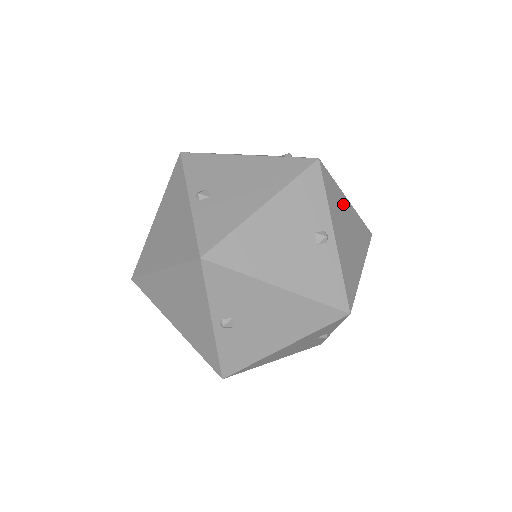
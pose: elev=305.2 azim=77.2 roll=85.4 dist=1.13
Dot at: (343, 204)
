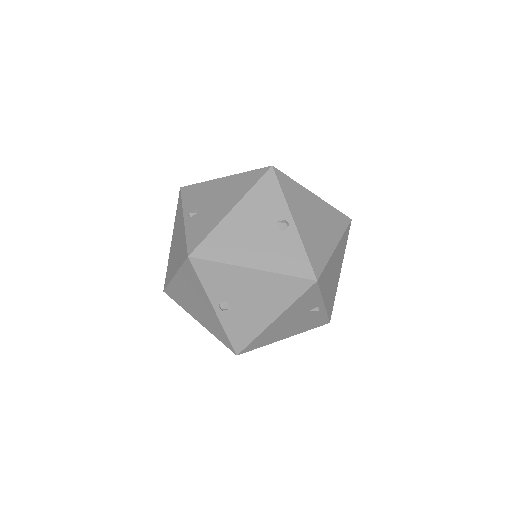
Dot at: (307, 197)
